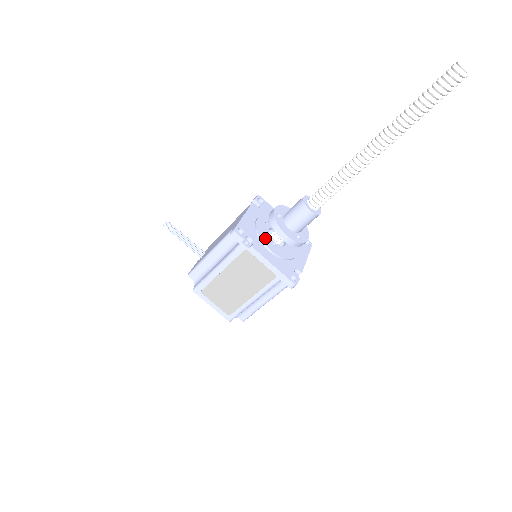
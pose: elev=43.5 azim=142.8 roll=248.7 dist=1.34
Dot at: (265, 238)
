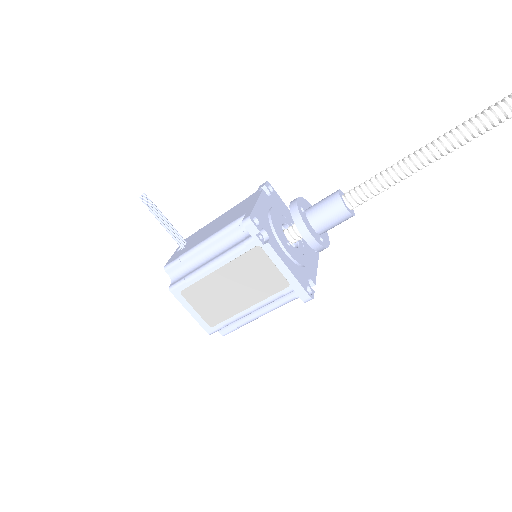
Dot at: (280, 235)
